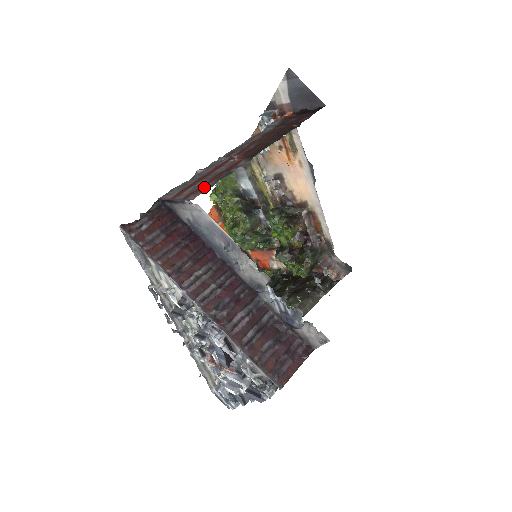
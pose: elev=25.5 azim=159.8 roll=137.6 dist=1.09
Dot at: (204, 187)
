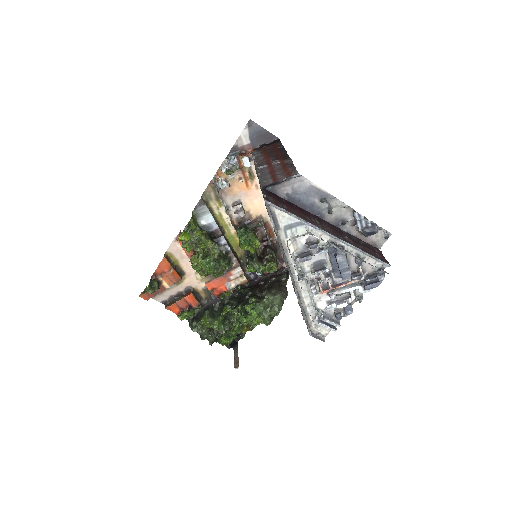
Dot at: (290, 171)
